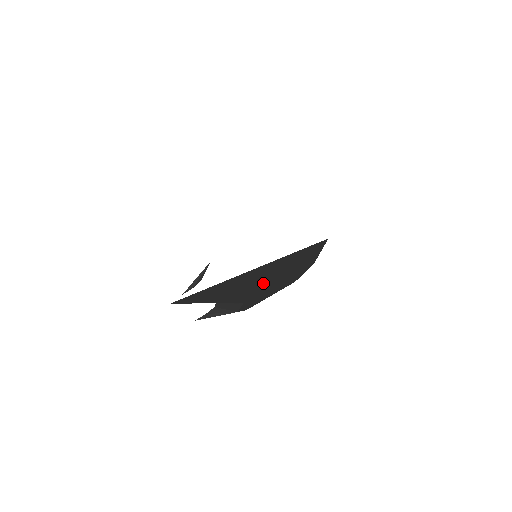
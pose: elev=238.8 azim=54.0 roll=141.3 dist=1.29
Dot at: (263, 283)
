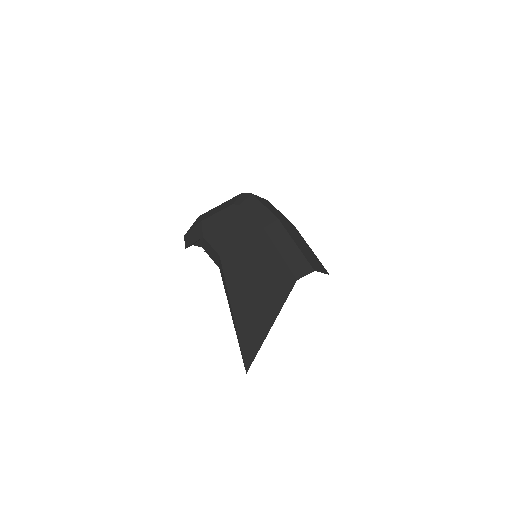
Dot at: occluded
